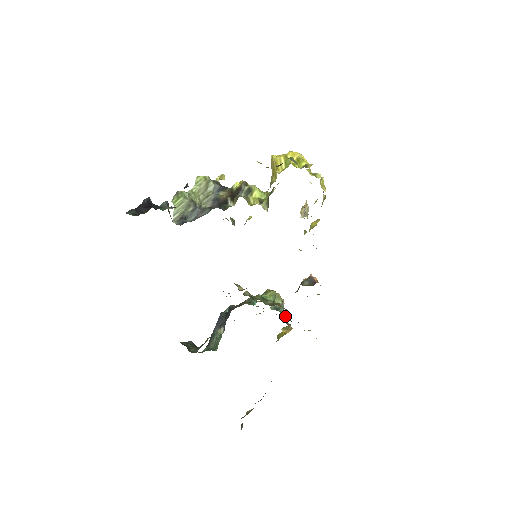
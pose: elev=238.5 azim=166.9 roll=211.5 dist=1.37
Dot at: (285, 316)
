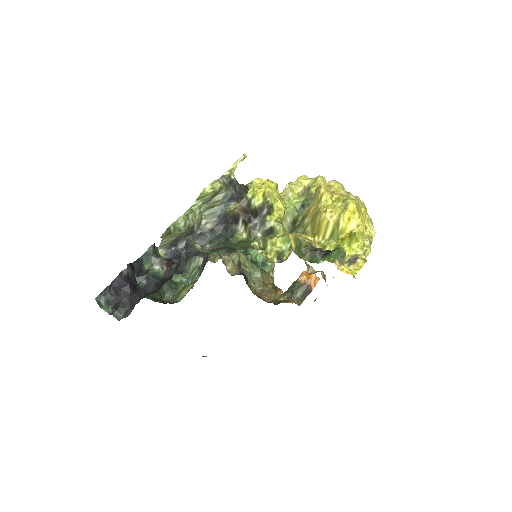
Dot at: occluded
